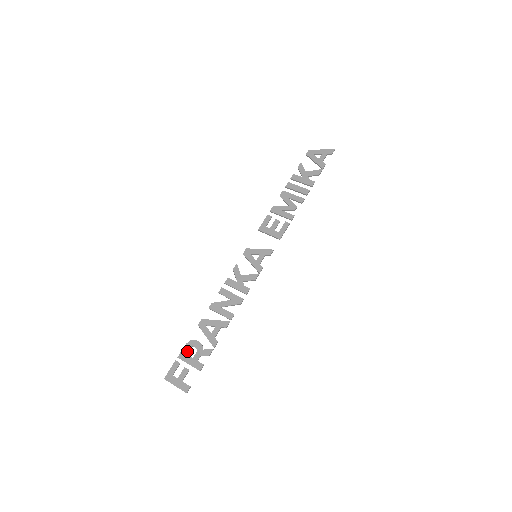
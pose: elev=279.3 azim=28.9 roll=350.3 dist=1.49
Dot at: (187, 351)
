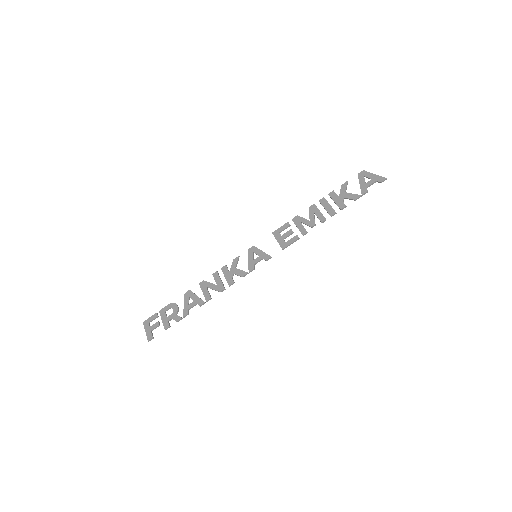
Dot at: (167, 310)
